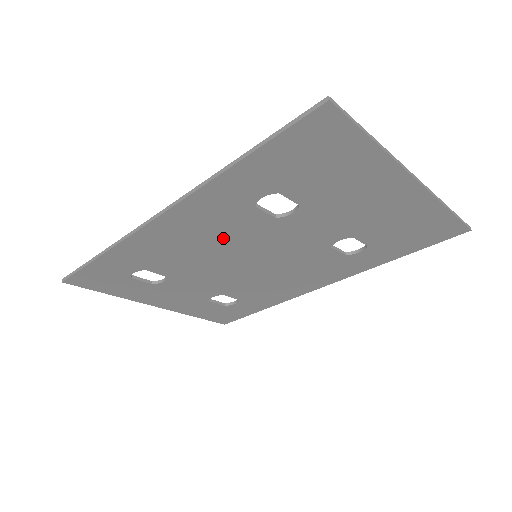
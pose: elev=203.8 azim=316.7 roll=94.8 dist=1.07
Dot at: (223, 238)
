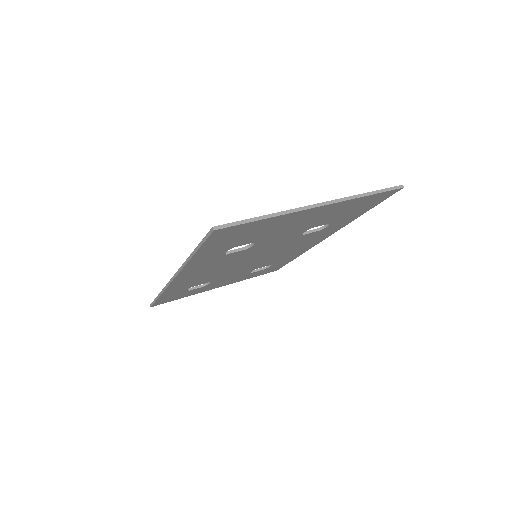
Dot at: (223, 265)
